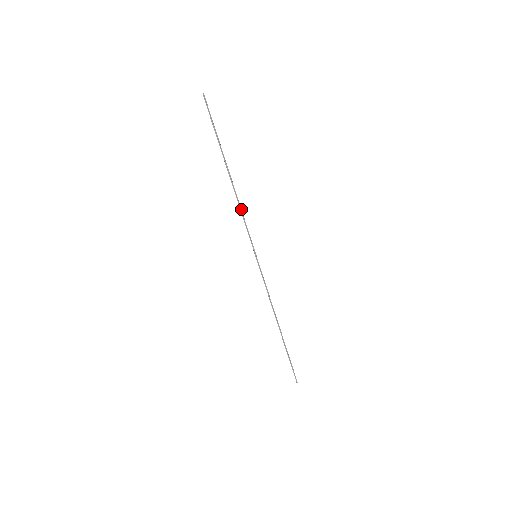
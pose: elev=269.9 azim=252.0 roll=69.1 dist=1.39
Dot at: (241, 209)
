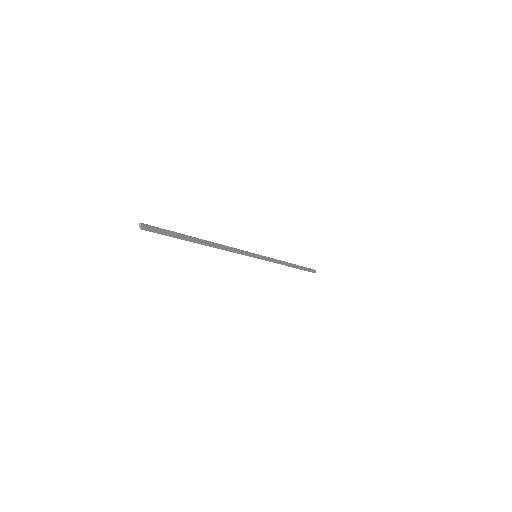
Dot at: (229, 251)
